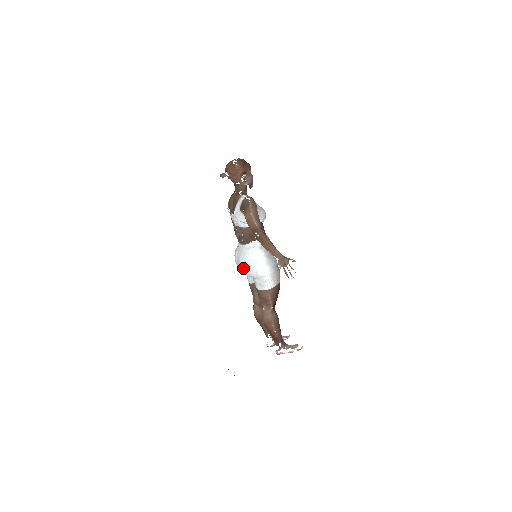
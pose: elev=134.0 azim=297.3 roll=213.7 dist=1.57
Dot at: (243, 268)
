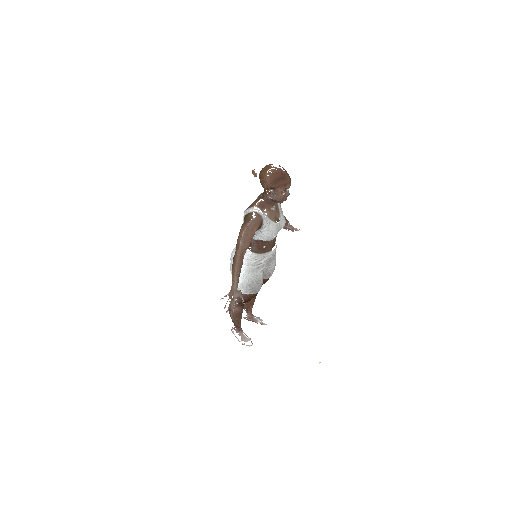
Dot at: occluded
